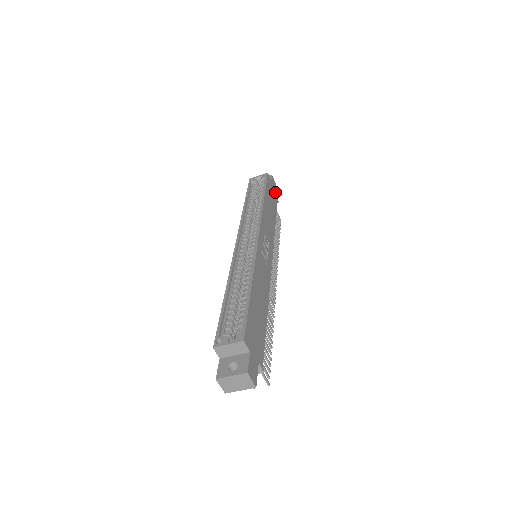
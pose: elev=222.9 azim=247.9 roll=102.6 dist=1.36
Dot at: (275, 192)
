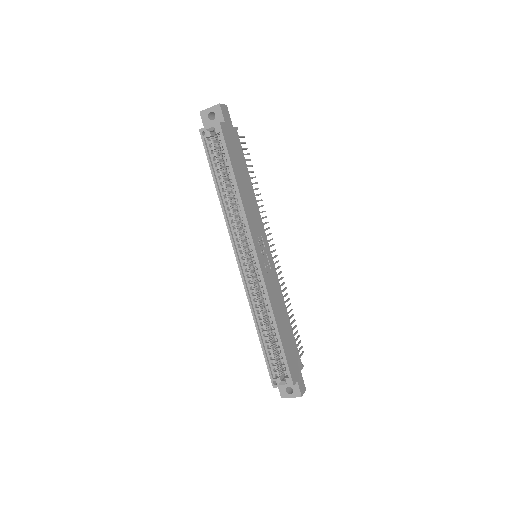
Dot at: (231, 125)
